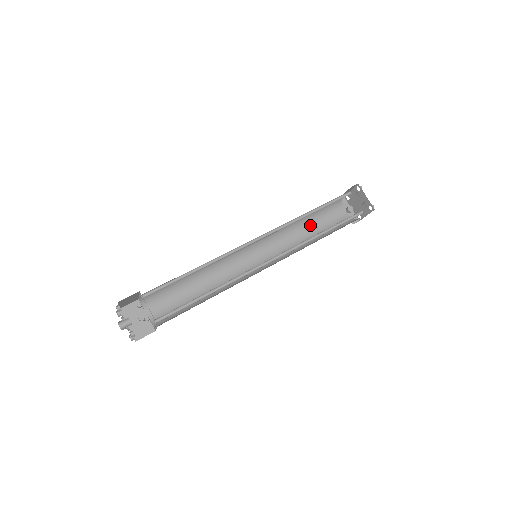
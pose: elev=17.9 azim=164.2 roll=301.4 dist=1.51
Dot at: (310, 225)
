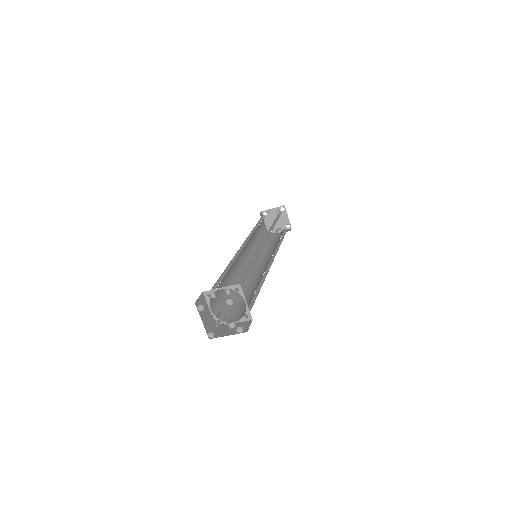
Dot at: (269, 245)
